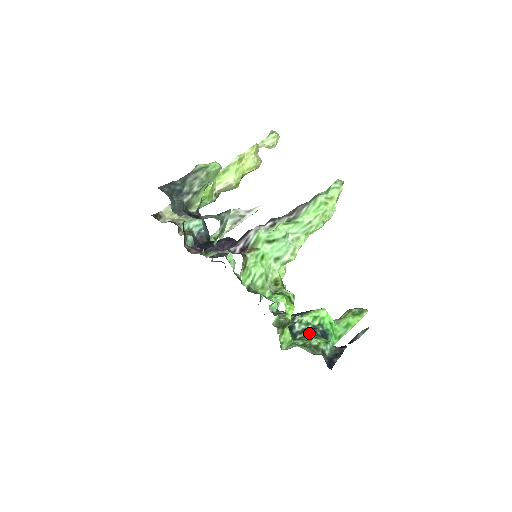
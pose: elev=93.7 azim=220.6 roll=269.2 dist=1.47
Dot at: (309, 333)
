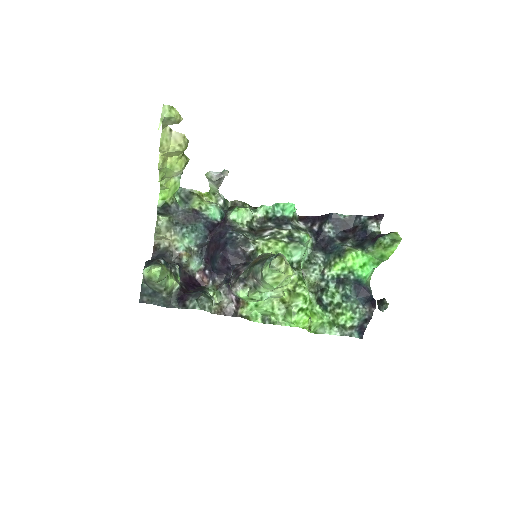
Dot at: (336, 305)
